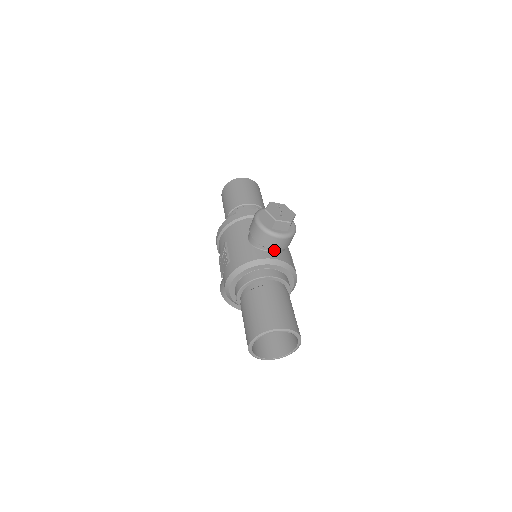
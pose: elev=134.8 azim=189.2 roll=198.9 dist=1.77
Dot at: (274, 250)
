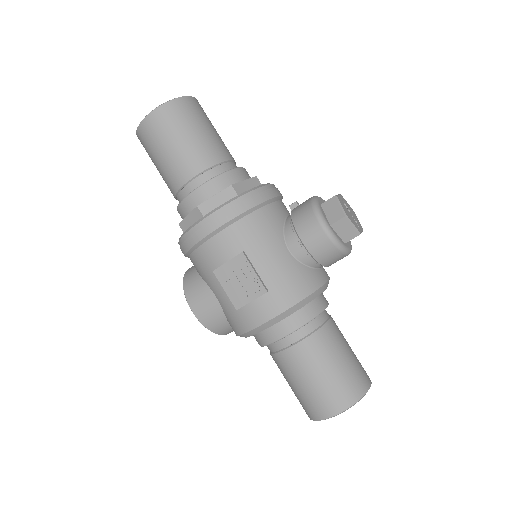
Dot at: occluded
